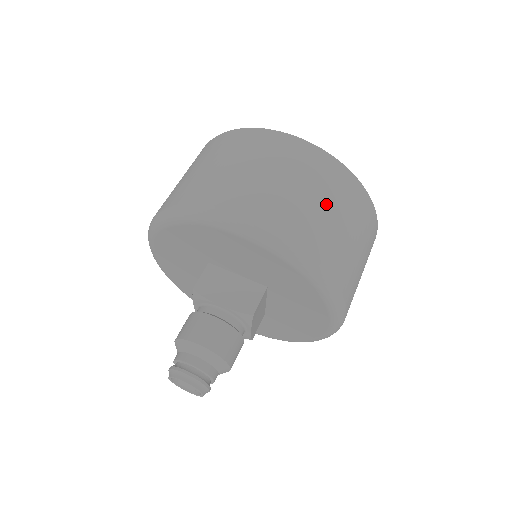
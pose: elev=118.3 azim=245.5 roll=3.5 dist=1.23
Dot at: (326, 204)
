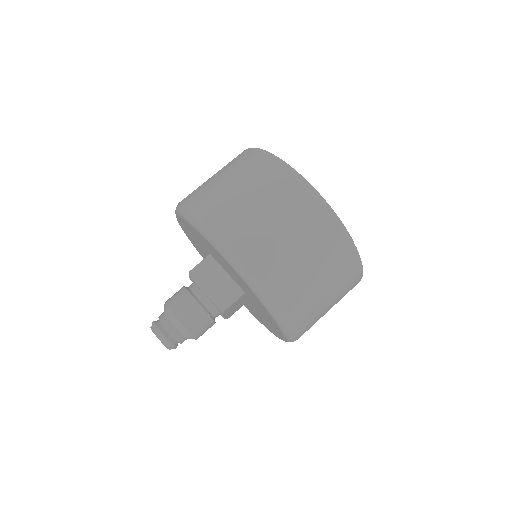
Dot at: (307, 256)
